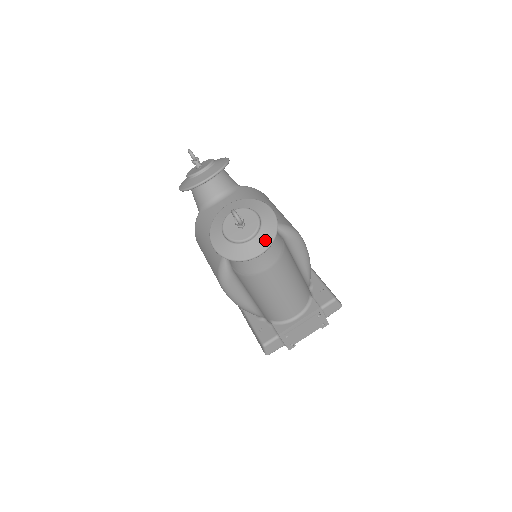
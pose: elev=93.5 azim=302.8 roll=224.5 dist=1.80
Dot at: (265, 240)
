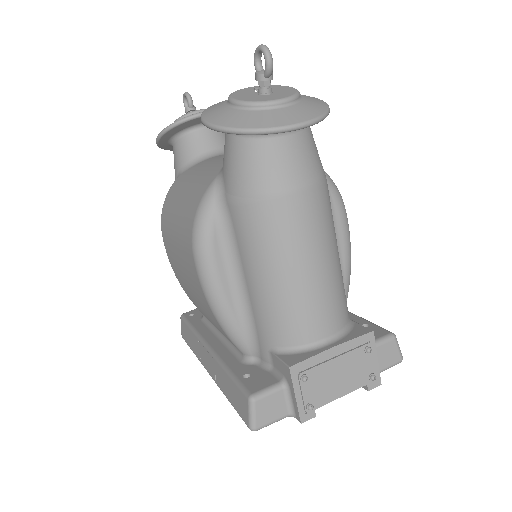
Dot at: (307, 111)
